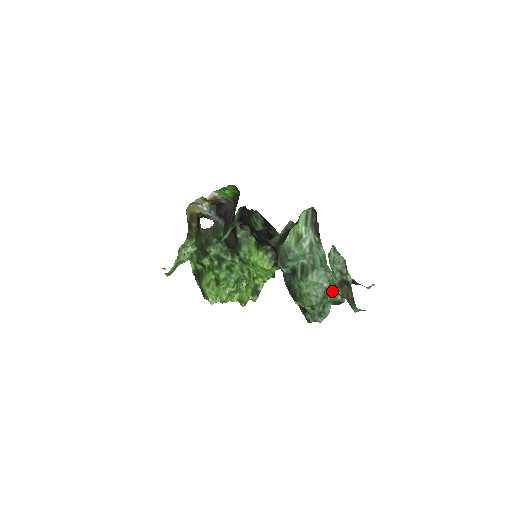
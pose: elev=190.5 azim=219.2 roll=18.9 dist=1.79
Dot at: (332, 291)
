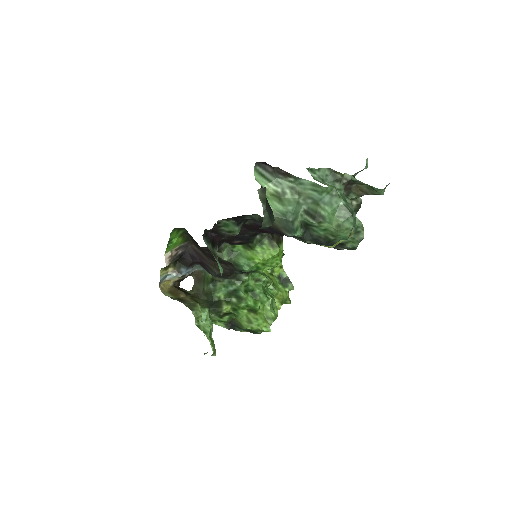
Dot at: (350, 202)
